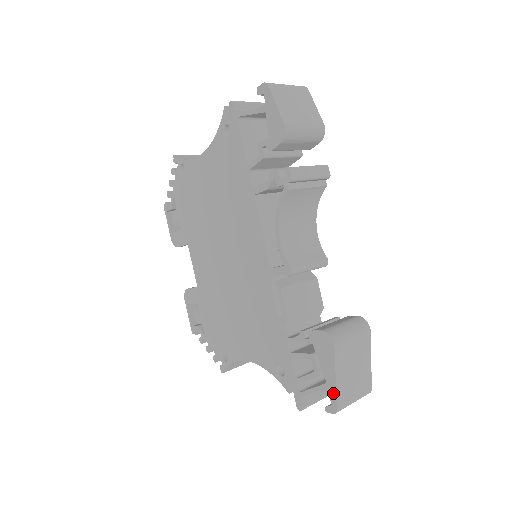
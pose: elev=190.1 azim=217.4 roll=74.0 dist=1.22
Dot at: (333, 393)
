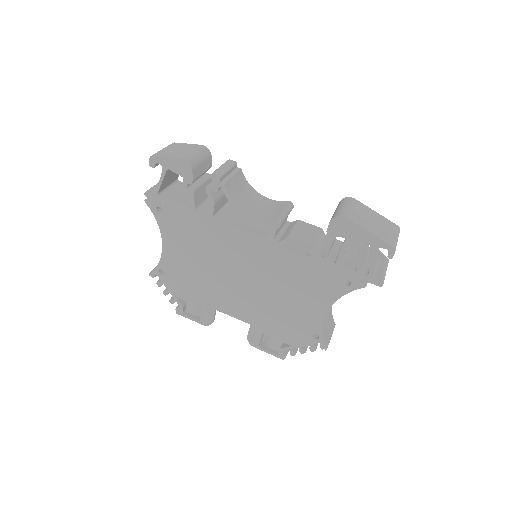
Dot at: (379, 242)
